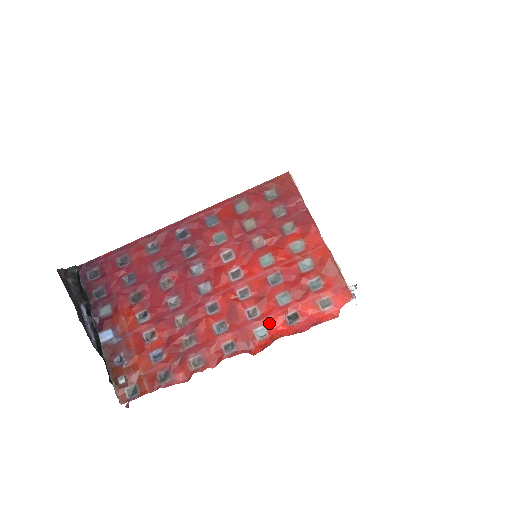
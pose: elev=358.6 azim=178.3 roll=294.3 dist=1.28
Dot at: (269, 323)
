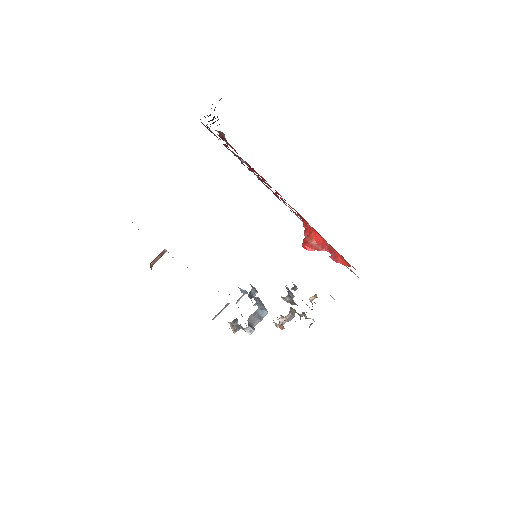
Dot at: (312, 227)
